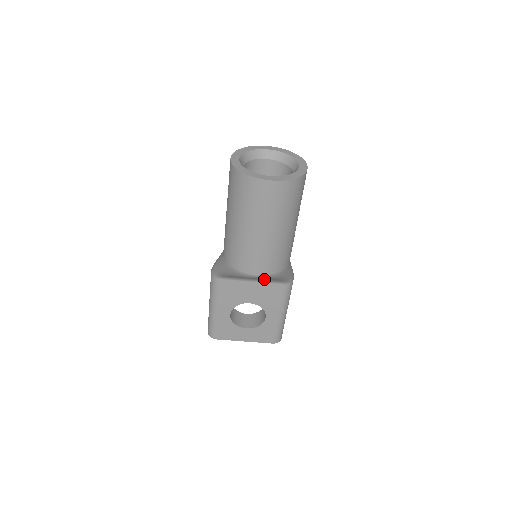
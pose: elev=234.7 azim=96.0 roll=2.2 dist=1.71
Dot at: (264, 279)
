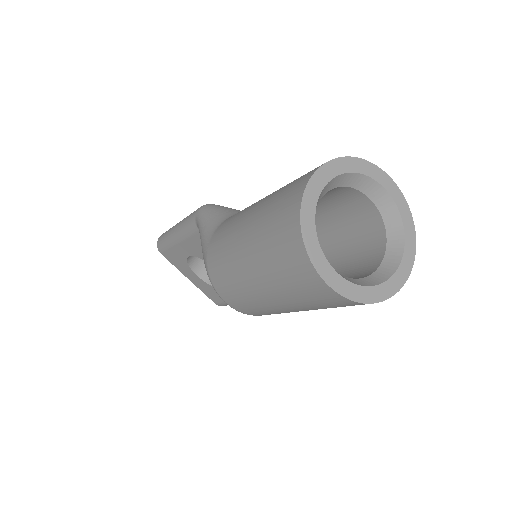
Dot at: occluded
